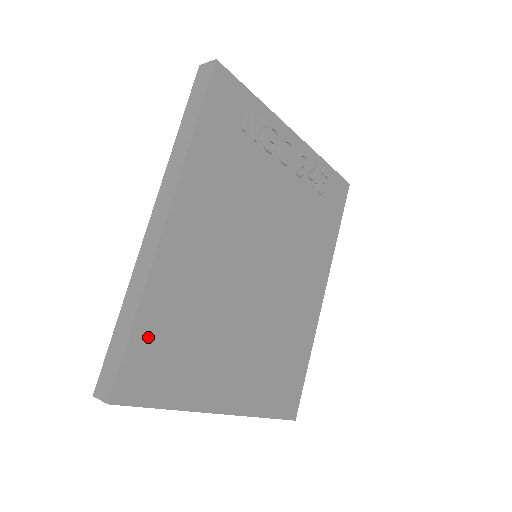
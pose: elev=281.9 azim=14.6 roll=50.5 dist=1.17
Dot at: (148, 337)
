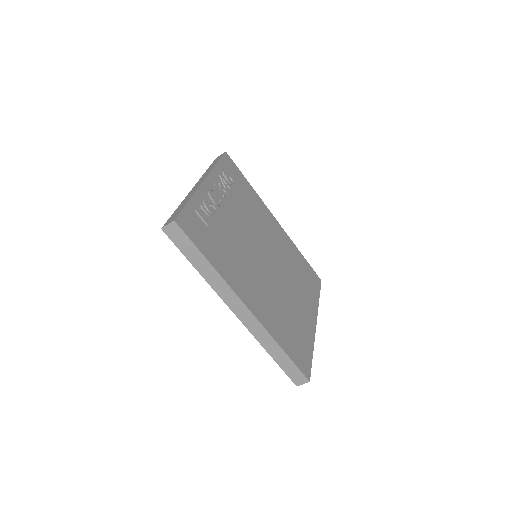
Dot at: (290, 348)
